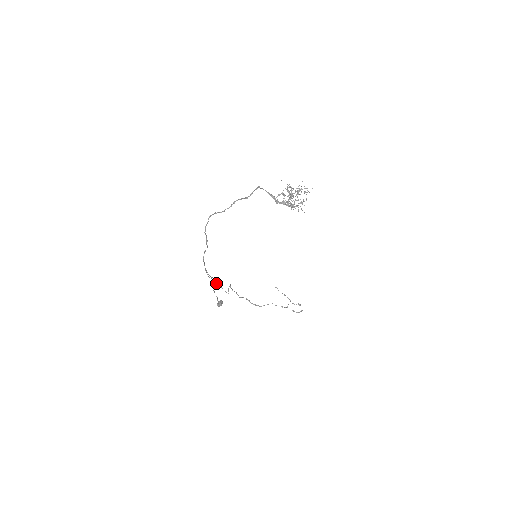
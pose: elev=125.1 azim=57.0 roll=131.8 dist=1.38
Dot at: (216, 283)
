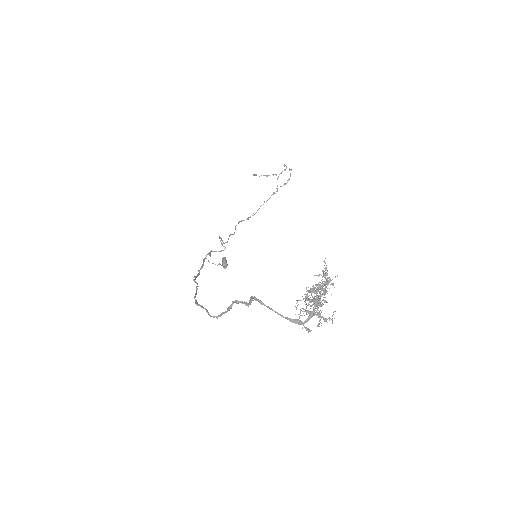
Dot at: occluded
